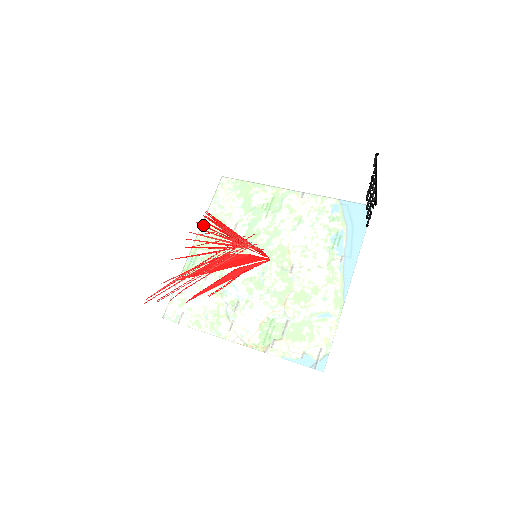
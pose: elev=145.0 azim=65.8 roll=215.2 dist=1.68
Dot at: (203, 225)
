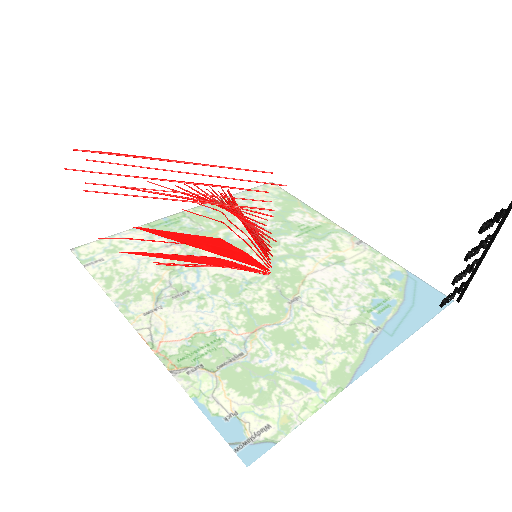
Dot at: (215, 192)
